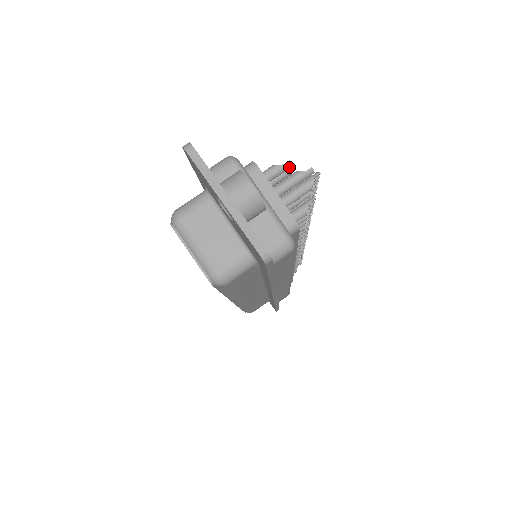
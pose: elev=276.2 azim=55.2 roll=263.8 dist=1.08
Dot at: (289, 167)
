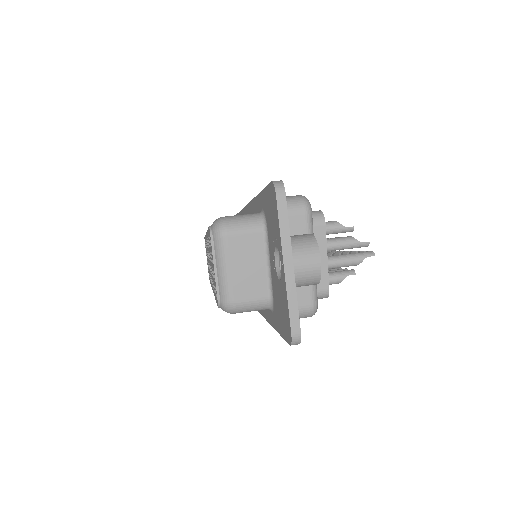
Dot at: (350, 231)
